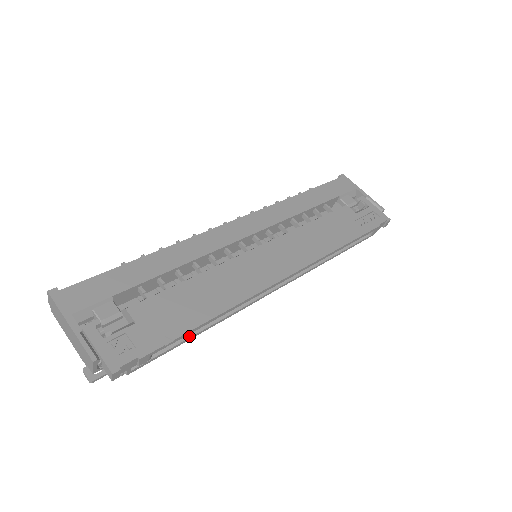
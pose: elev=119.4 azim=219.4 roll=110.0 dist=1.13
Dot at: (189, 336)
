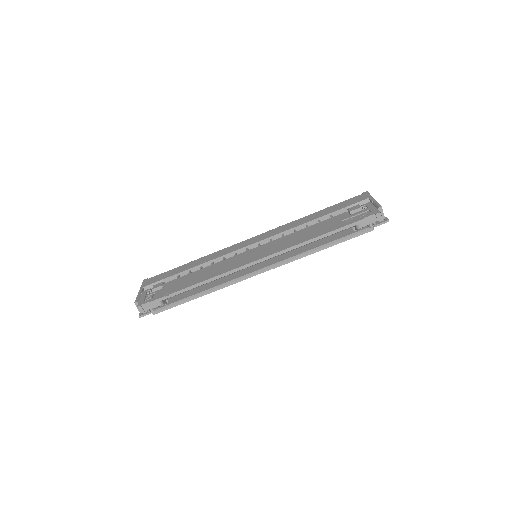
Dot at: (189, 298)
